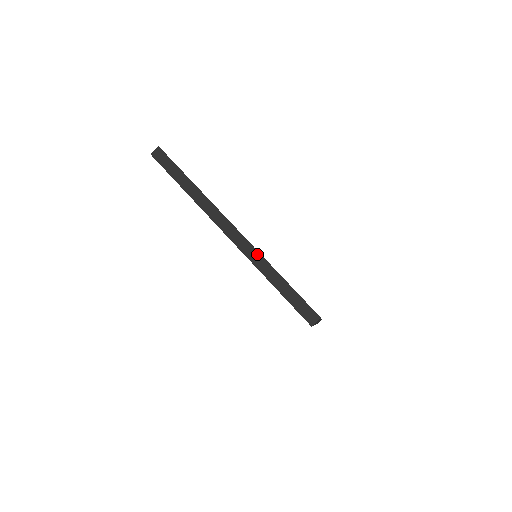
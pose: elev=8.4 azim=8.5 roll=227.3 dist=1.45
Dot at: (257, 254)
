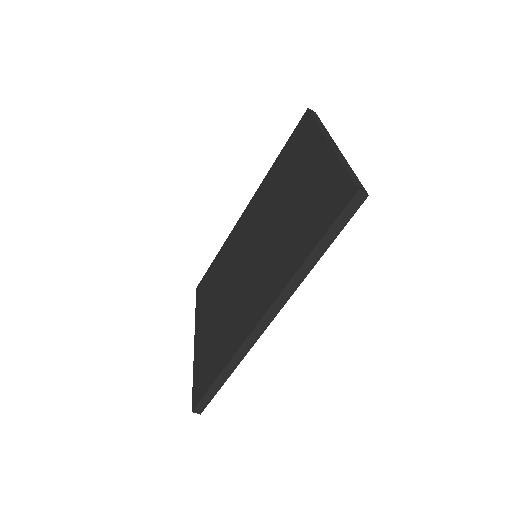
Dot at: (343, 156)
